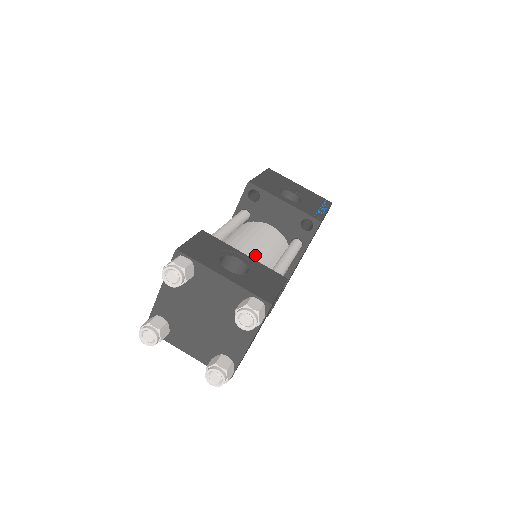
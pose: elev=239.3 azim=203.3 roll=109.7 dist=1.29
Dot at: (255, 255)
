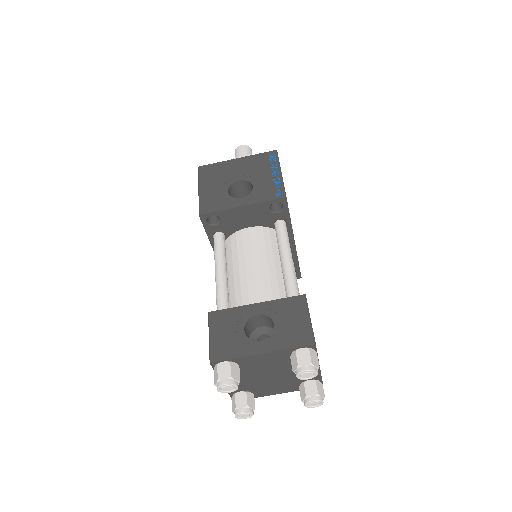
Dot at: (262, 287)
